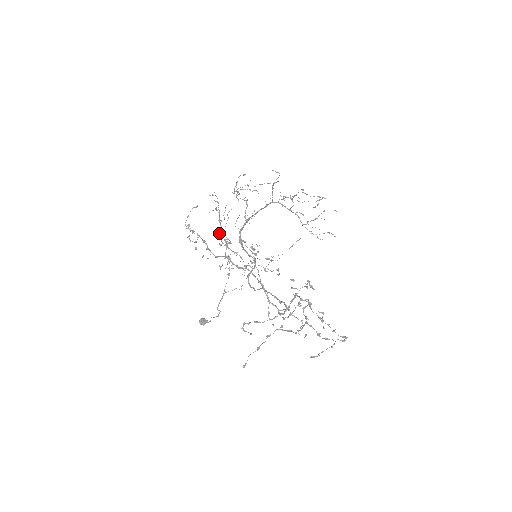
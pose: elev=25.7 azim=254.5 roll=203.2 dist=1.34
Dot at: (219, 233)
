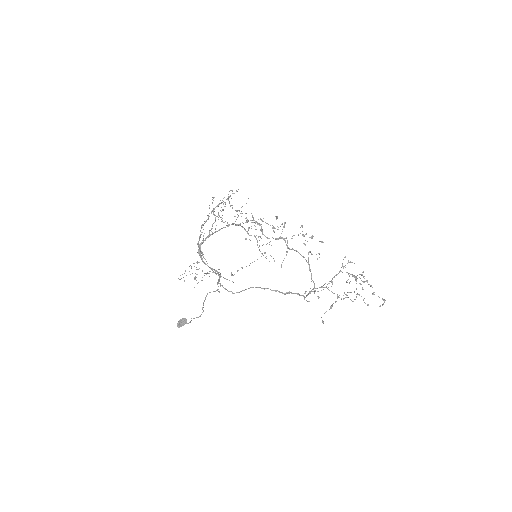
Dot at: (277, 217)
